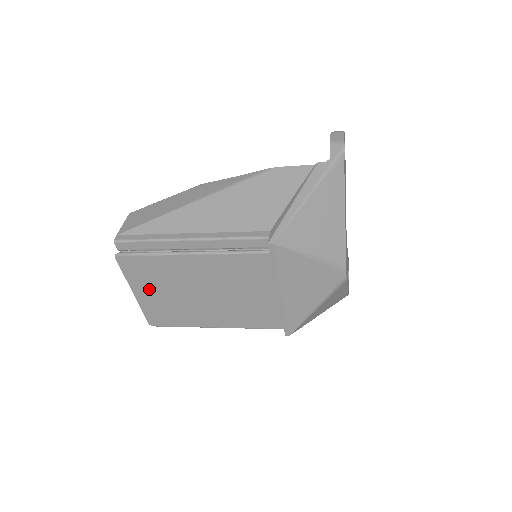
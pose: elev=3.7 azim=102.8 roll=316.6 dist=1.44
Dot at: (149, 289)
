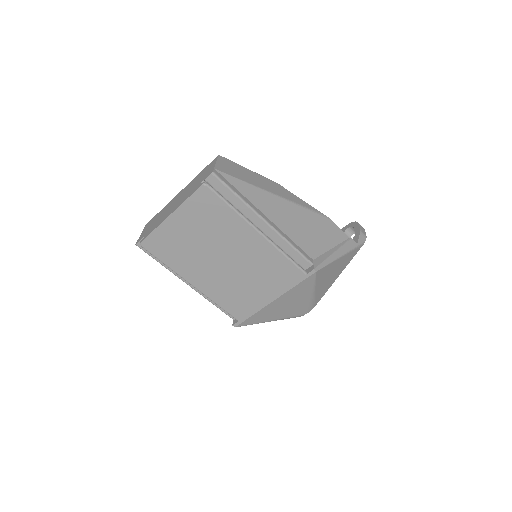
Dot at: (189, 223)
